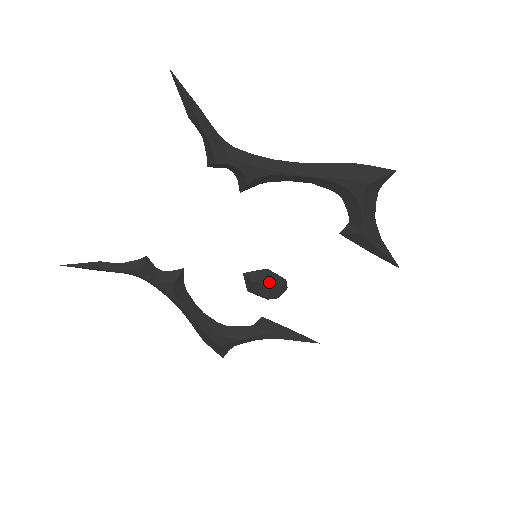
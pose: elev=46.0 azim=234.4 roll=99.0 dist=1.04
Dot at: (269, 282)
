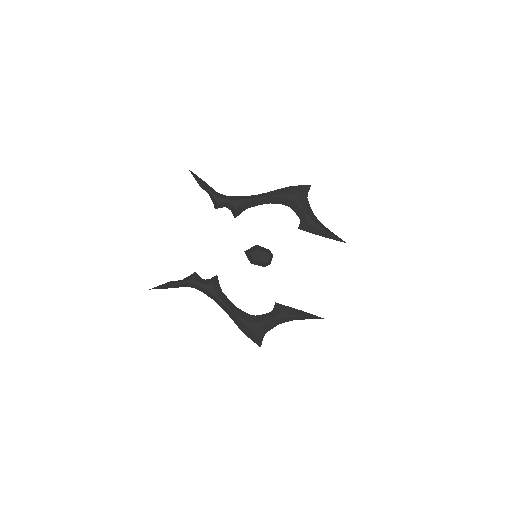
Dot at: (259, 251)
